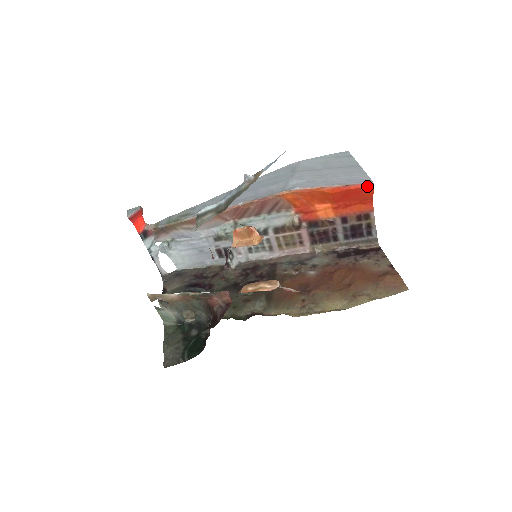
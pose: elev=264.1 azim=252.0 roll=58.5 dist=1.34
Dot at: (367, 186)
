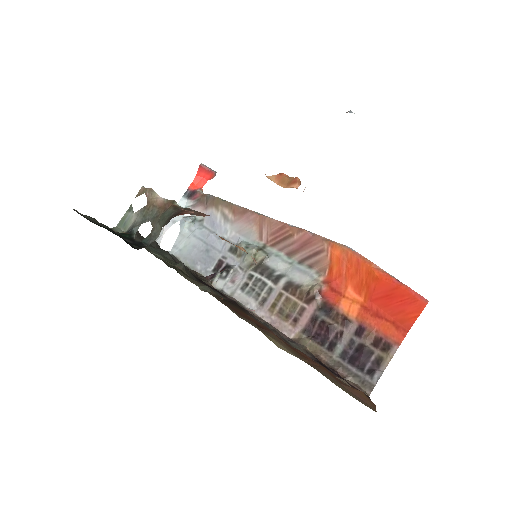
Dot at: (420, 298)
